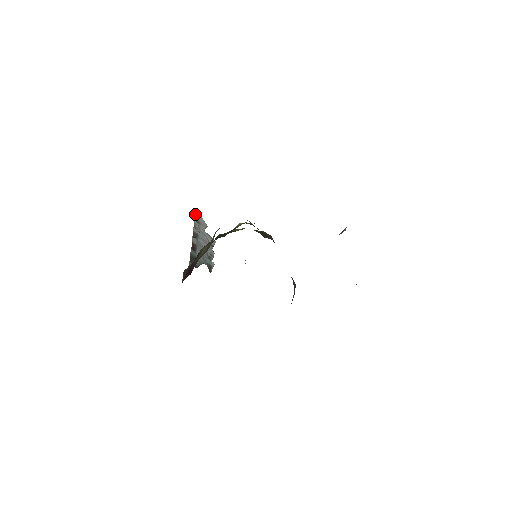
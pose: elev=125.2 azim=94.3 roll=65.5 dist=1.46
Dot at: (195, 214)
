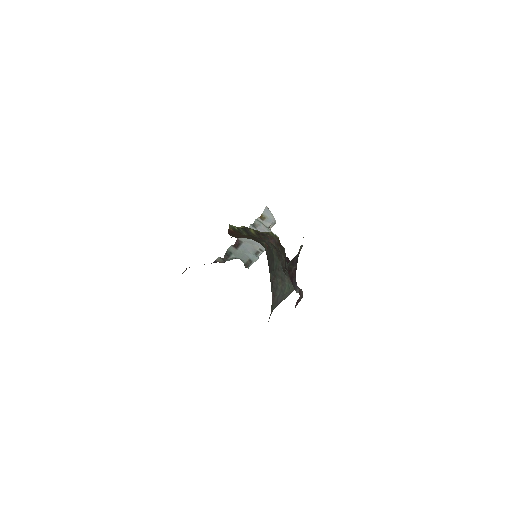
Dot at: (264, 211)
